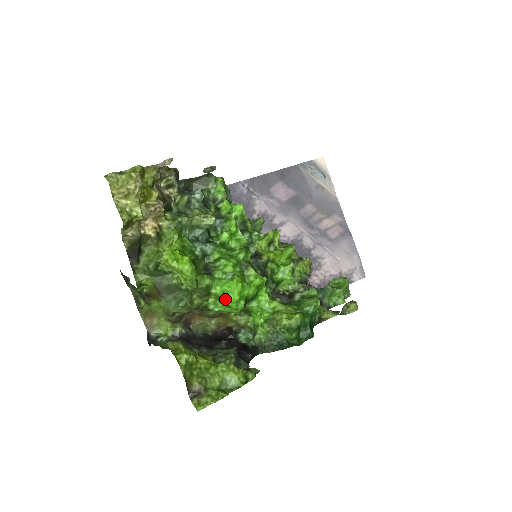
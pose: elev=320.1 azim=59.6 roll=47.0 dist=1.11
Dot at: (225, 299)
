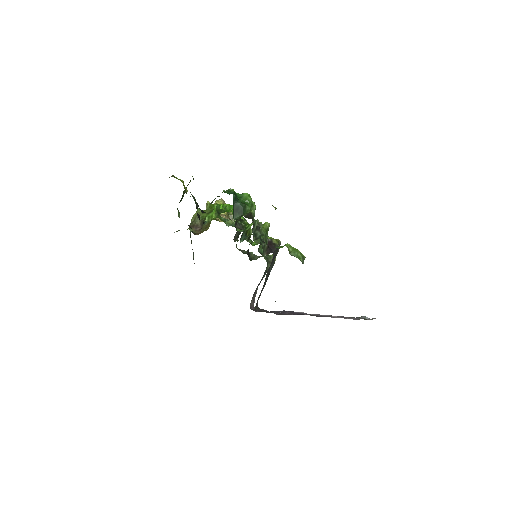
Dot at: occluded
